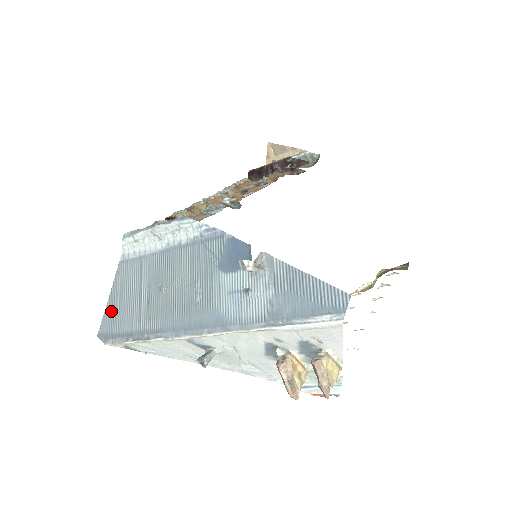
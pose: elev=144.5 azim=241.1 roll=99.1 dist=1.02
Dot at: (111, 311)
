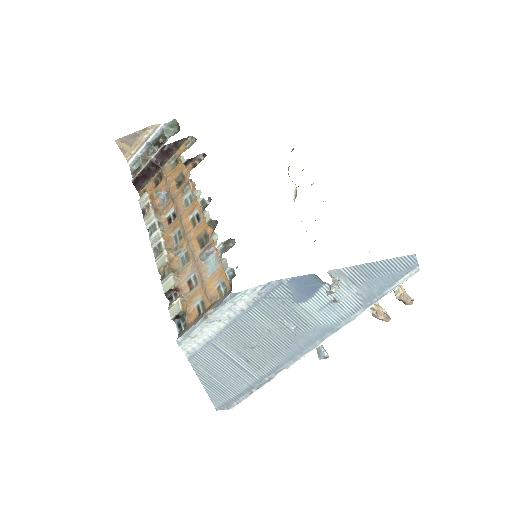
Dot at: (214, 390)
